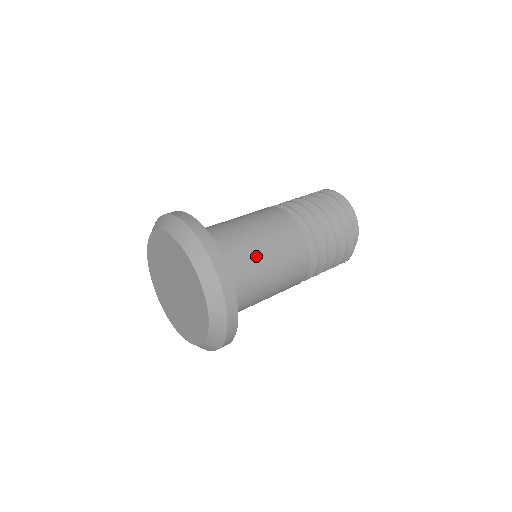
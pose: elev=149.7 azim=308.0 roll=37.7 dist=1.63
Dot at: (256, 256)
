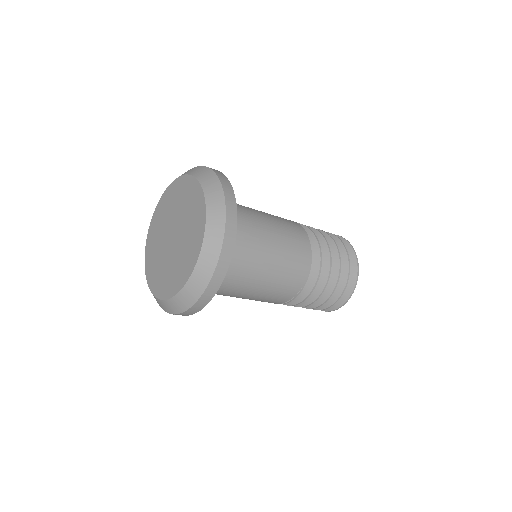
Dot at: occluded
